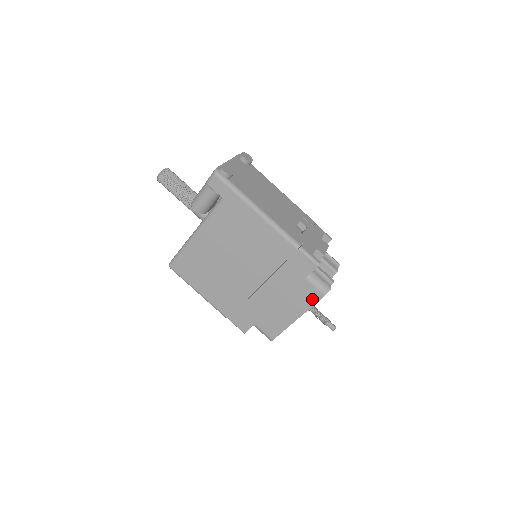
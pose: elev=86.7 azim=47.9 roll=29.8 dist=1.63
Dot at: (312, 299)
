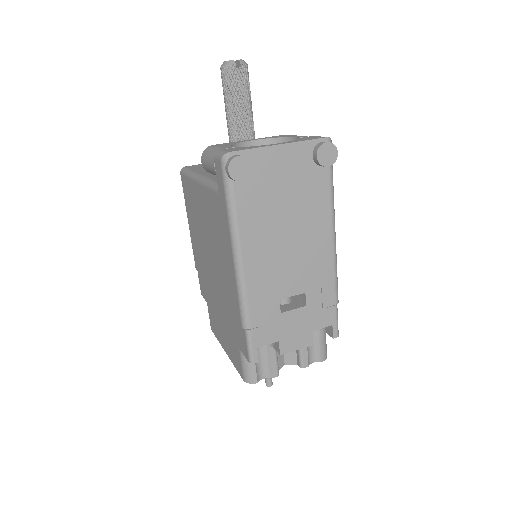
Dot at: (237, 365)
